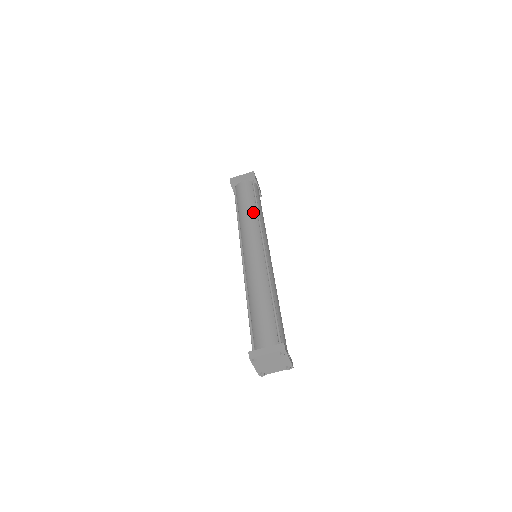
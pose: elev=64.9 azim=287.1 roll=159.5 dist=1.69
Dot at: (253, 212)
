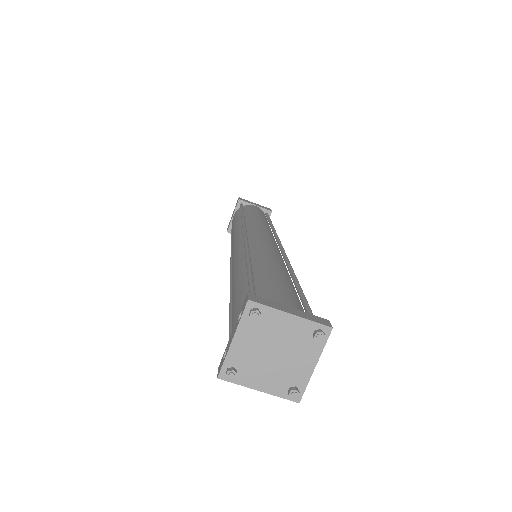
Dot at: (267, 223)
